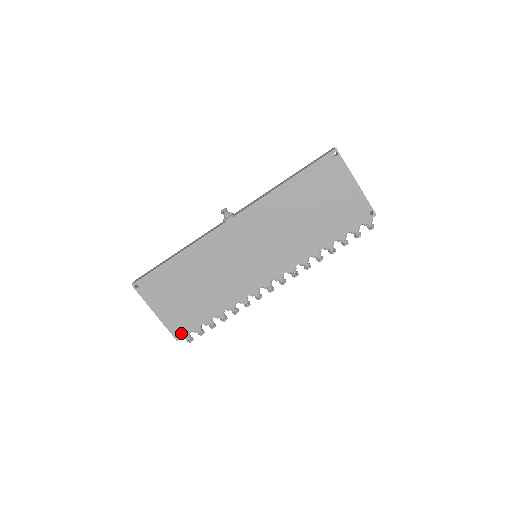
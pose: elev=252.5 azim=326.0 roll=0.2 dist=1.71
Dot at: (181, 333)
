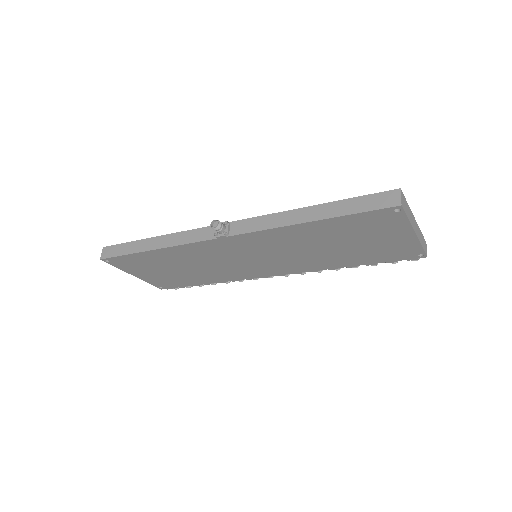
Dot at: (165, 287)
